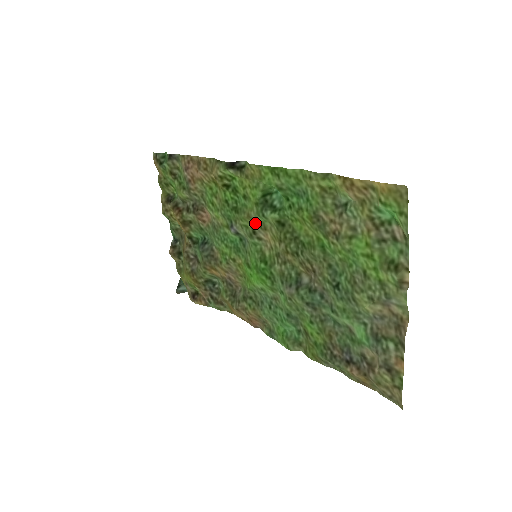
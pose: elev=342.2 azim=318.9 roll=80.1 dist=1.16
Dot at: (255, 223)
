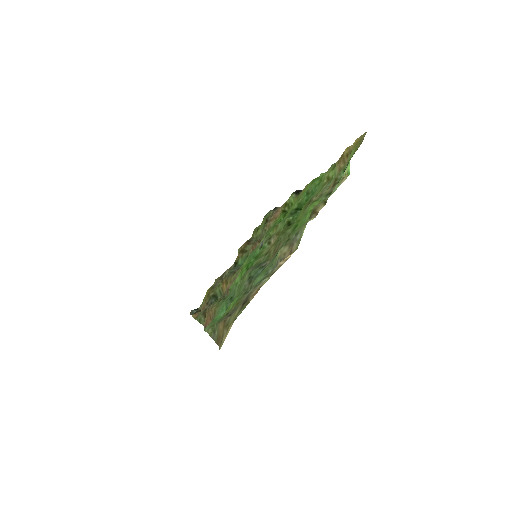
Dot at: (277, 232)
